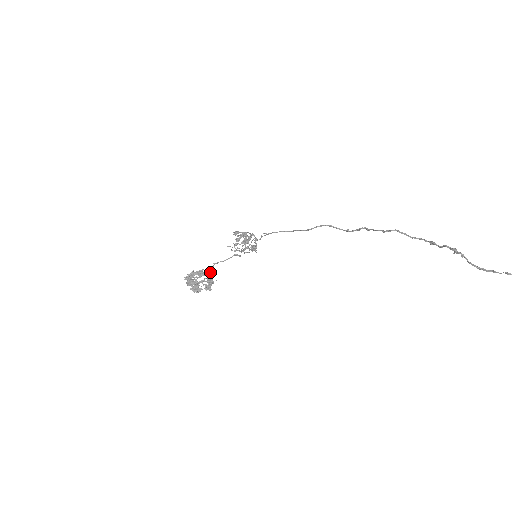
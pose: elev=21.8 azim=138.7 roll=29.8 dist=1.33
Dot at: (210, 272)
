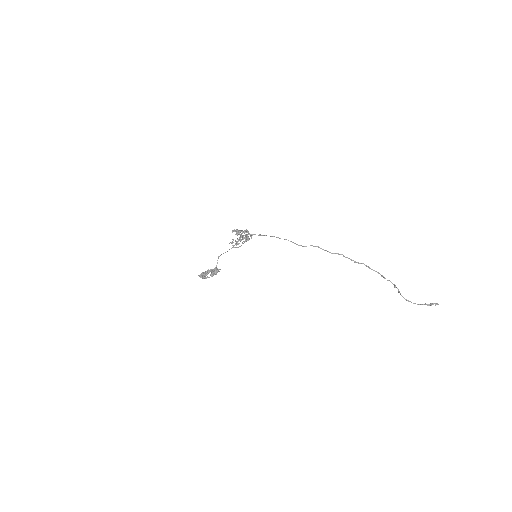
Dot at: occluded
